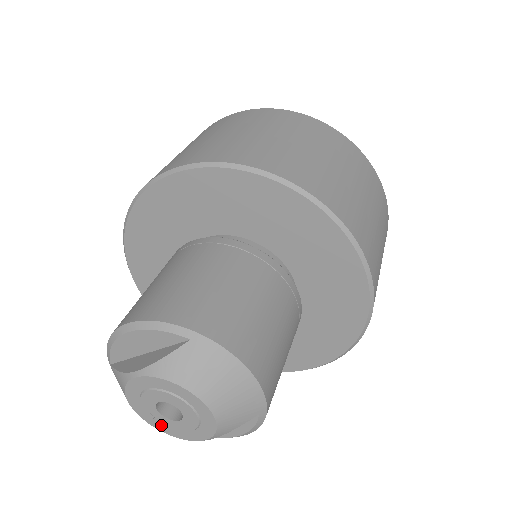
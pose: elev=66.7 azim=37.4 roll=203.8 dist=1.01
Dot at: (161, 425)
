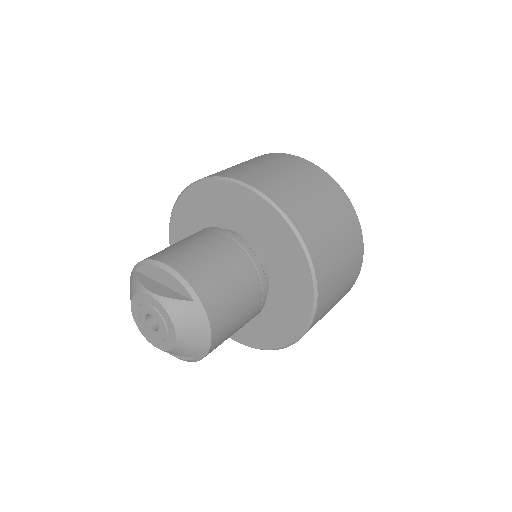
Dot at: (140, 323)
